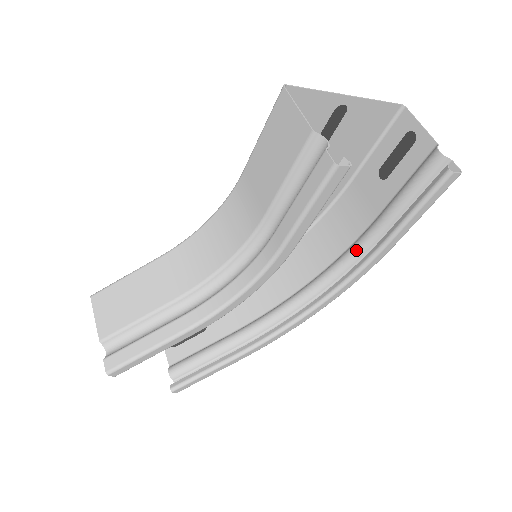
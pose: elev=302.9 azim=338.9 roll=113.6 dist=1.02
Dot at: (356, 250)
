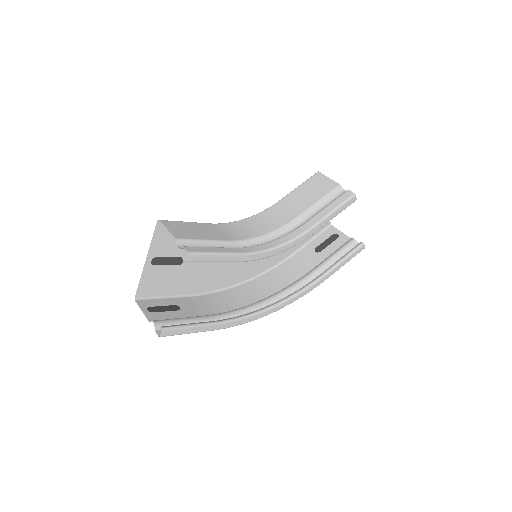
Dot at: (300, 282)
